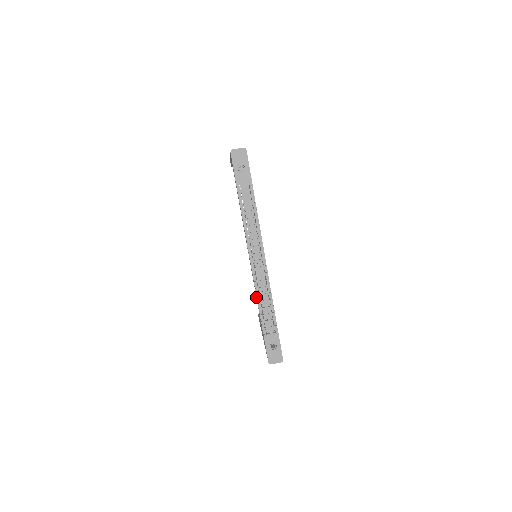
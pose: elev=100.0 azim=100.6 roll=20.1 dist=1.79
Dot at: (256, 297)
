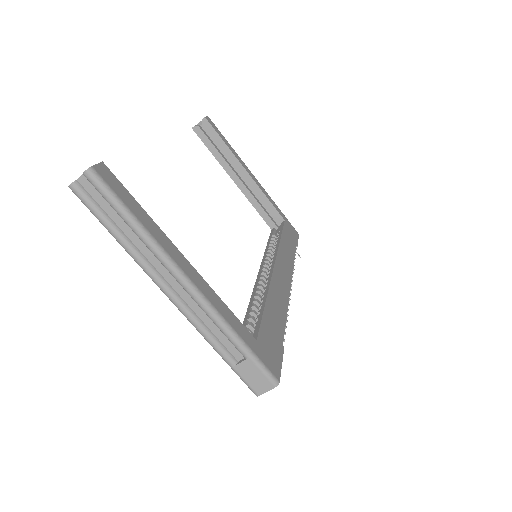
Dot at: occluded
